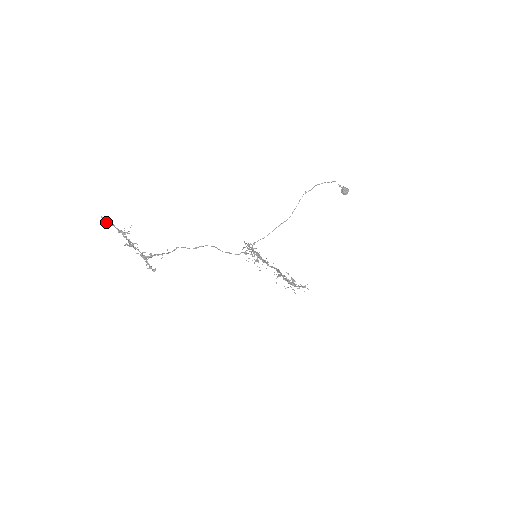
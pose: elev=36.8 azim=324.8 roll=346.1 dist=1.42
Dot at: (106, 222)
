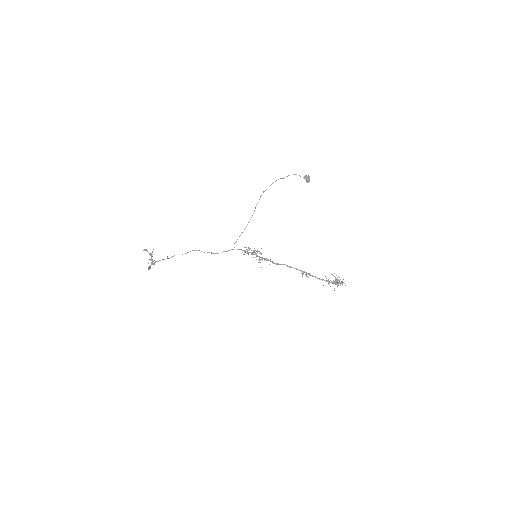
Dot at: (144, 250)
